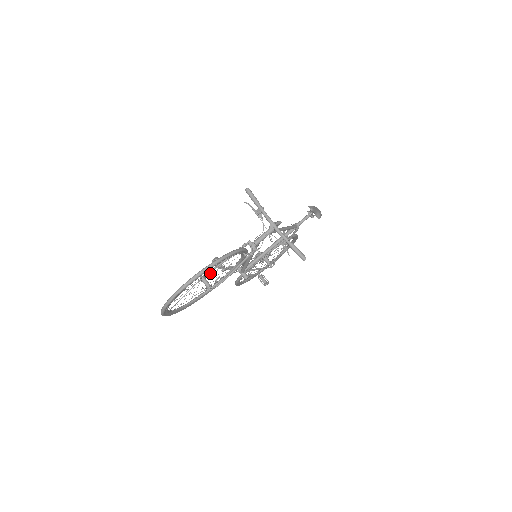
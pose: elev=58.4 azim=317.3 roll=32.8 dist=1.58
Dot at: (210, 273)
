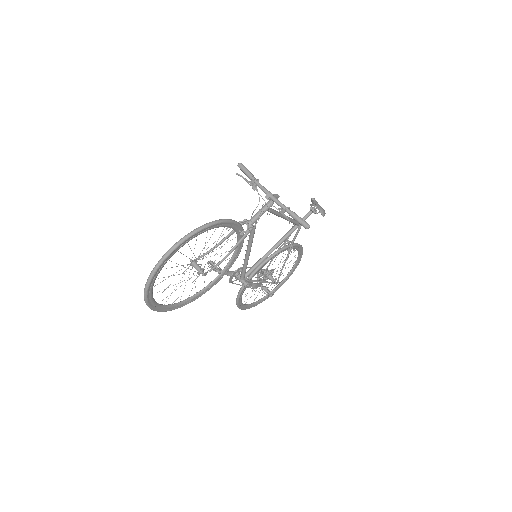
Dot at: occluded
